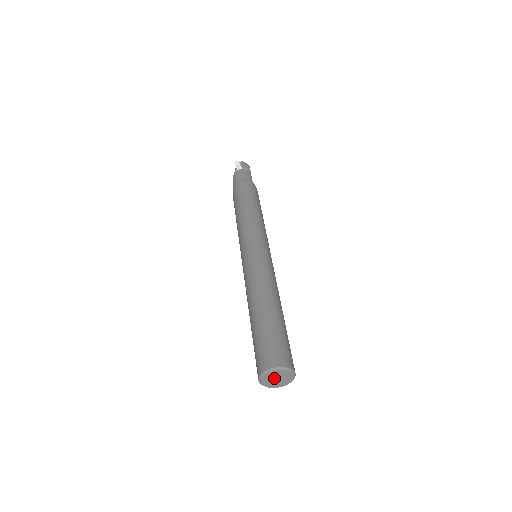
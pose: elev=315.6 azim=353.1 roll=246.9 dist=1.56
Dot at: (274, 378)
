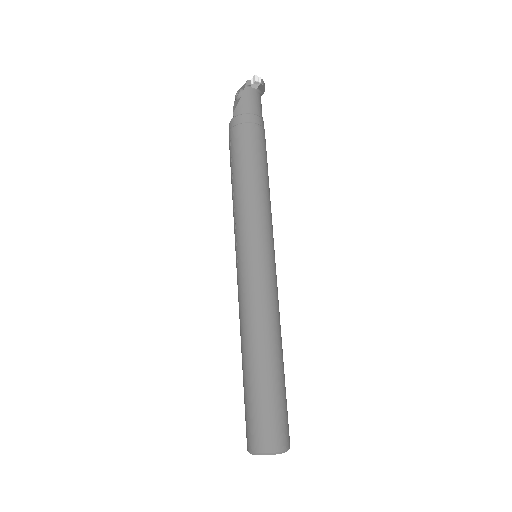
Dot at: occluded
